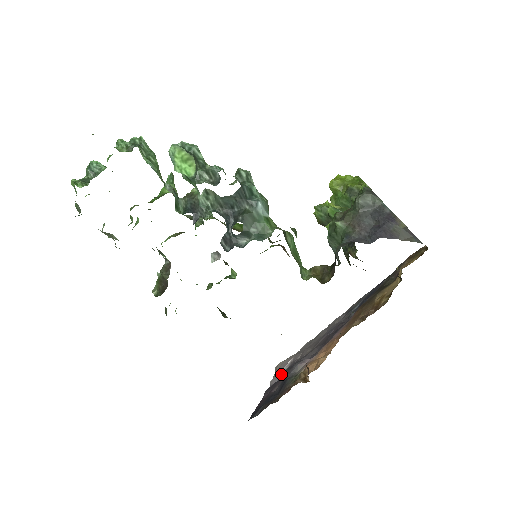
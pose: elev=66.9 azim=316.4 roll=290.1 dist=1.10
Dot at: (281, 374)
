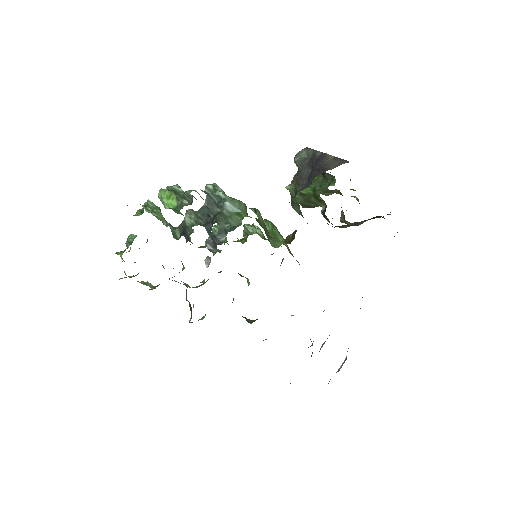
Dot at: occluded
